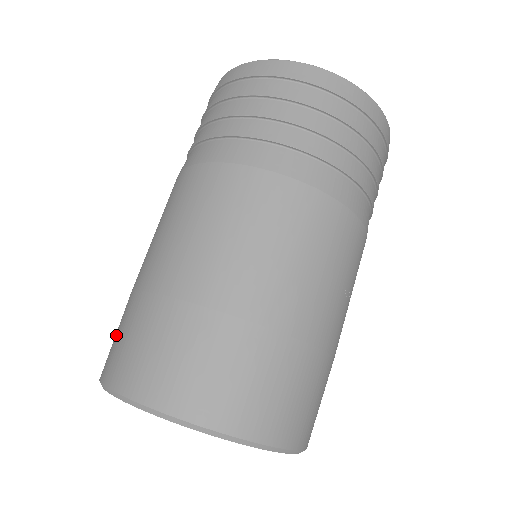
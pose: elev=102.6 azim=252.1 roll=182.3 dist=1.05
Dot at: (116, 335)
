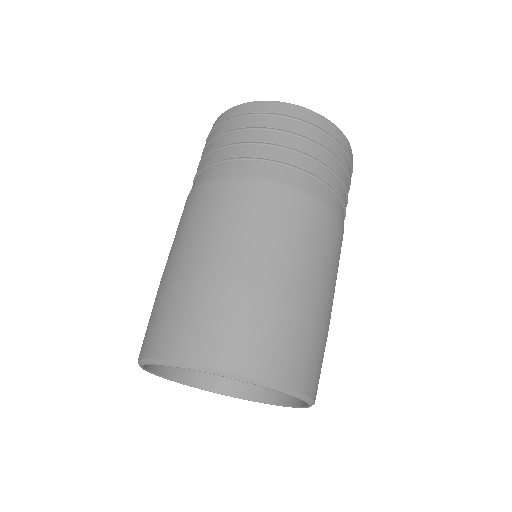
Dot at: occluded
